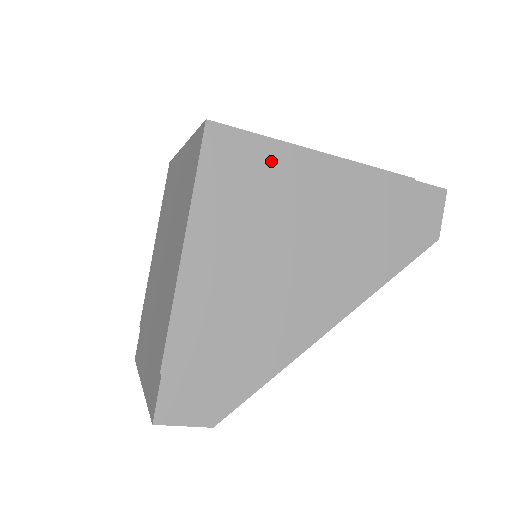
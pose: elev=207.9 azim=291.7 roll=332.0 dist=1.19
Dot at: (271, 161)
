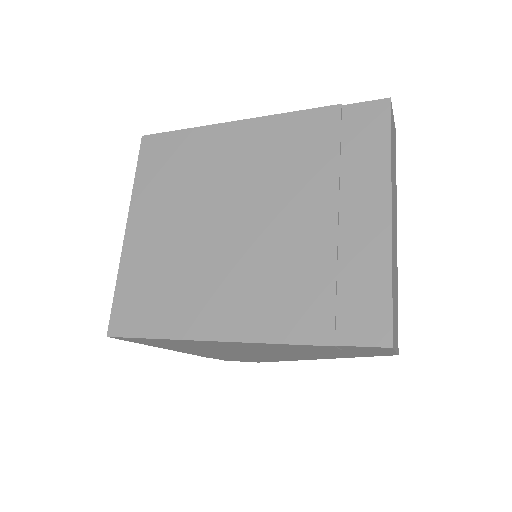
Dot at: (176, 342)
